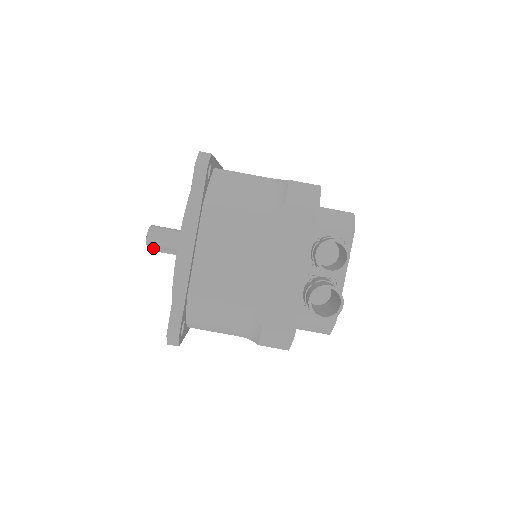
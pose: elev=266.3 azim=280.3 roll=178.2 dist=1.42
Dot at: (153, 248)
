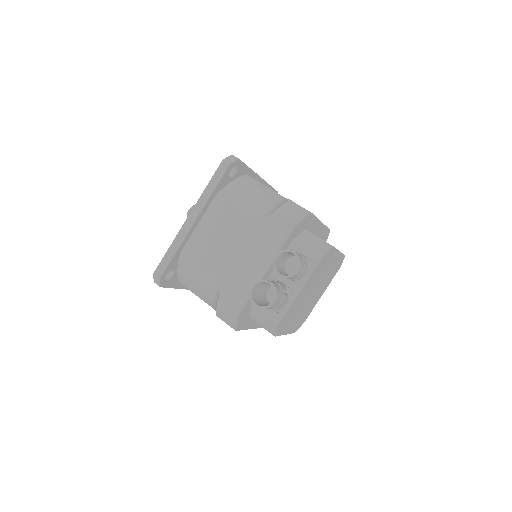
Dot at: occluded
